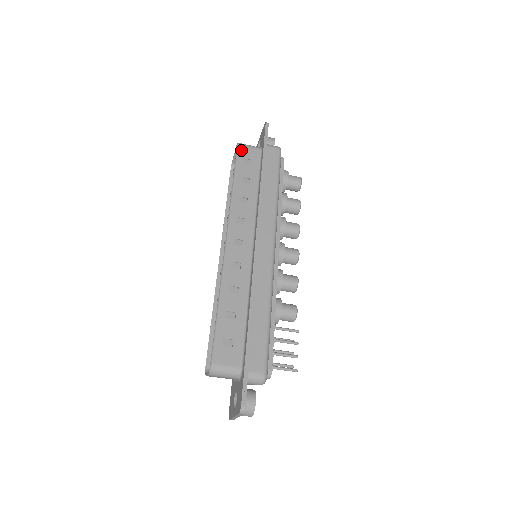
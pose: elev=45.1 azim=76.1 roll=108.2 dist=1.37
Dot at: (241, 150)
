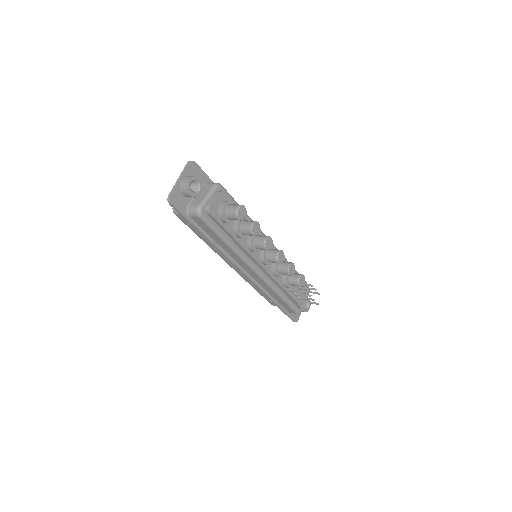
Dot at: (180, 218)
